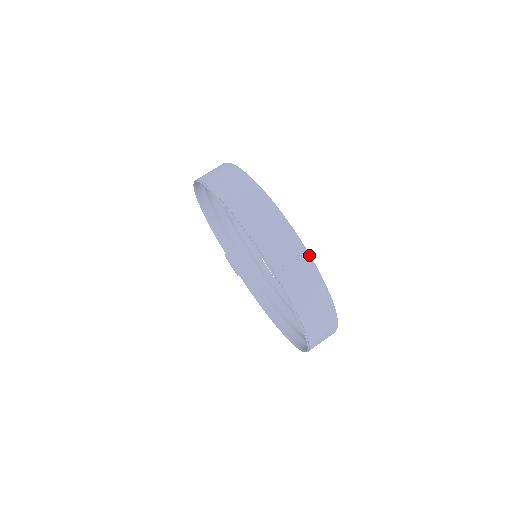
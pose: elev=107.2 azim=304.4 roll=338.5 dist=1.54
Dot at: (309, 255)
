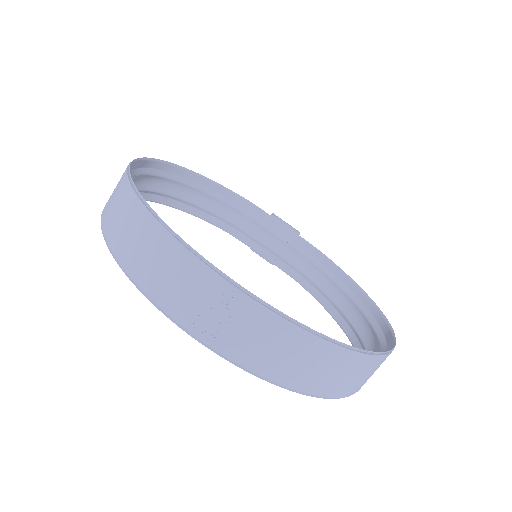
Dot at: (246, 291)
